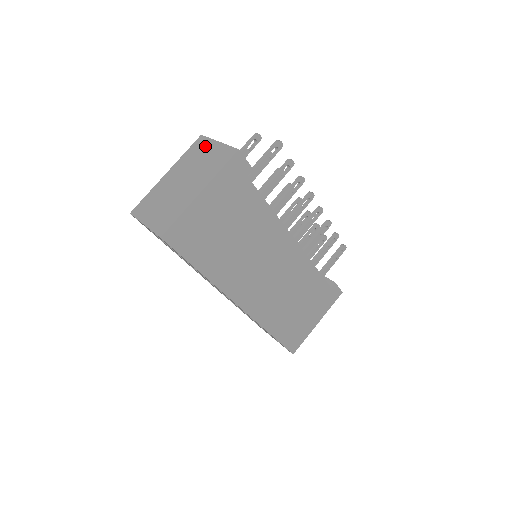
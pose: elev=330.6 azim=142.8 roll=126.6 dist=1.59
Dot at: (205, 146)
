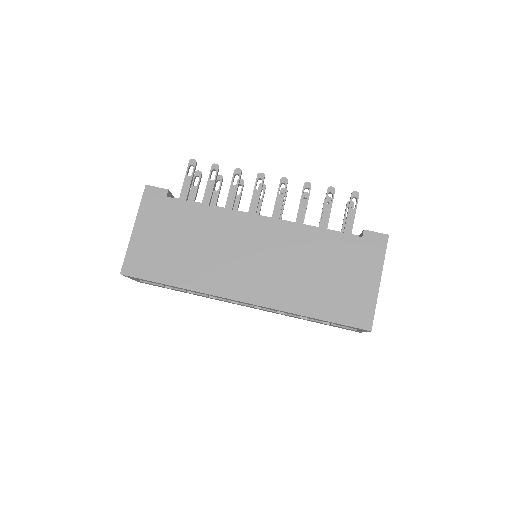
Dot at: occluded
